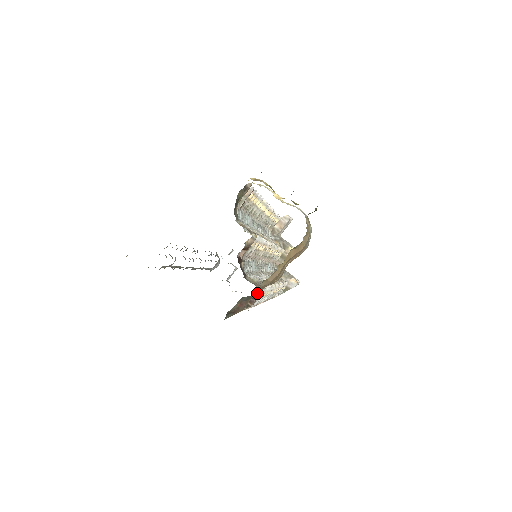
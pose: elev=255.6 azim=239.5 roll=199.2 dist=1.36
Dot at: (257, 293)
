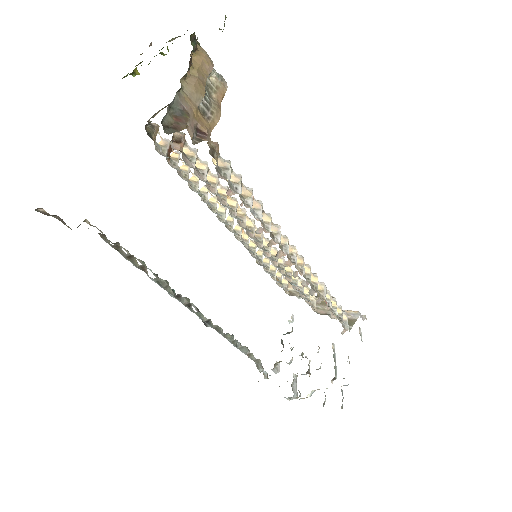
Dot at: (202, 128)
